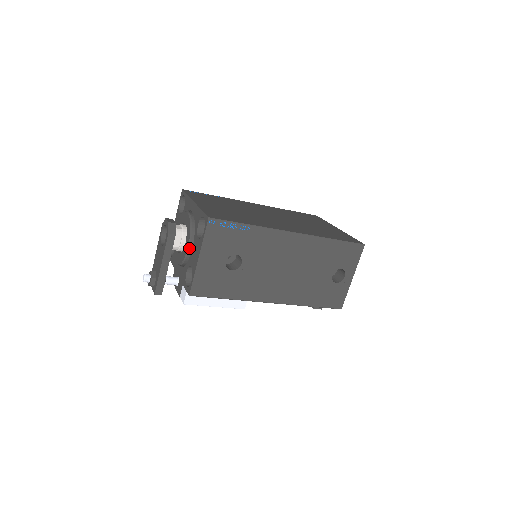
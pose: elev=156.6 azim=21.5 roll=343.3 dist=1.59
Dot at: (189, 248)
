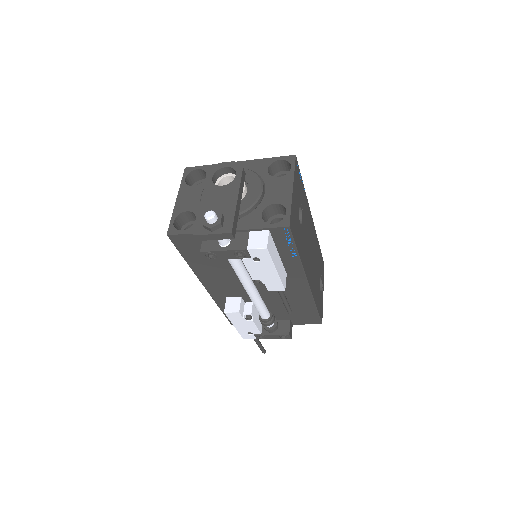
Dot at: (262, 189)
